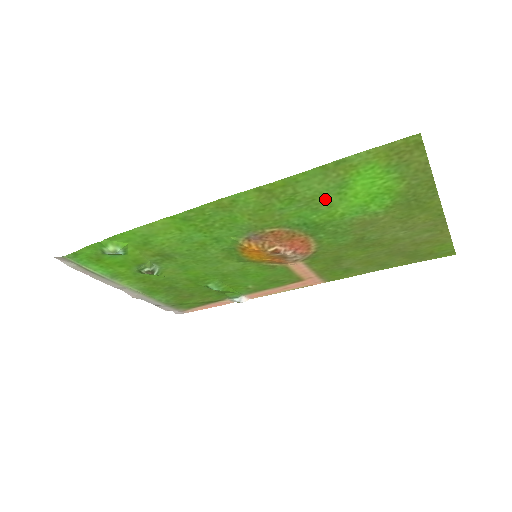
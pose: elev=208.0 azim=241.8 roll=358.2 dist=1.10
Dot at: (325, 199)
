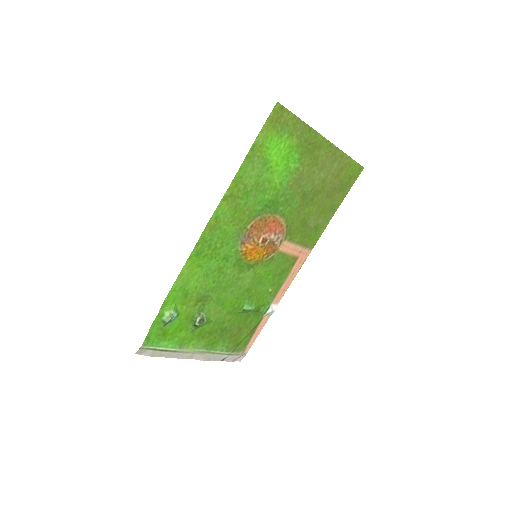
Dot at: (263, 179)
